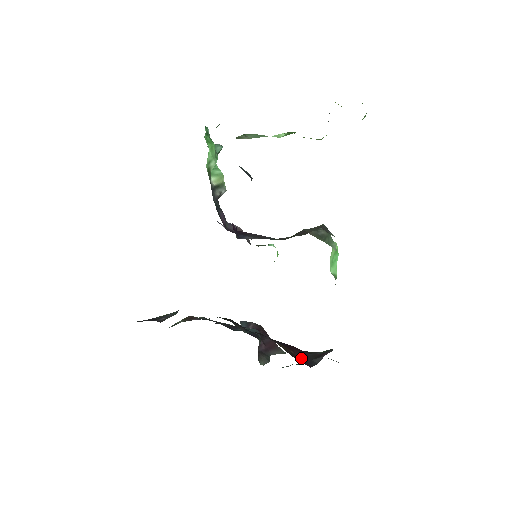
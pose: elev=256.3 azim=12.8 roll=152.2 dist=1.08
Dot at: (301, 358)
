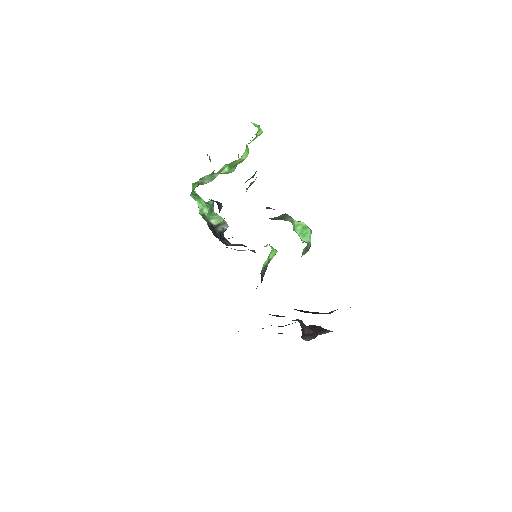
Dot at: occluded
